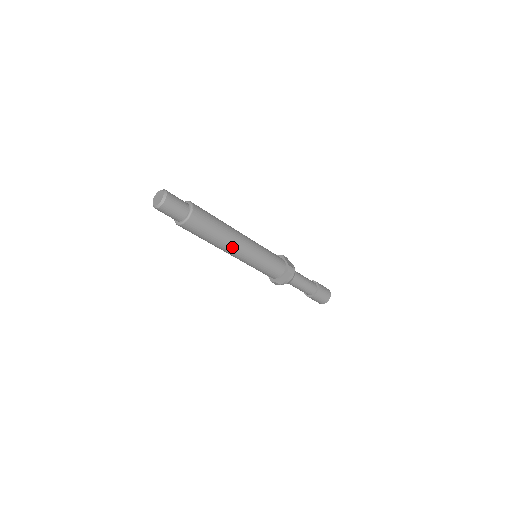
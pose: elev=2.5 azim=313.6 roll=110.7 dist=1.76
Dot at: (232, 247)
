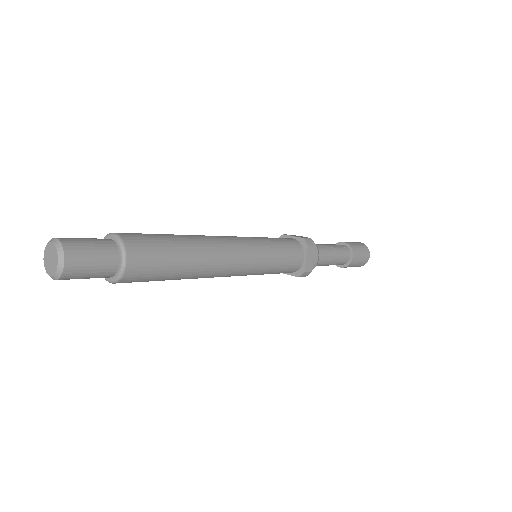
Dot at: (220, 260)
